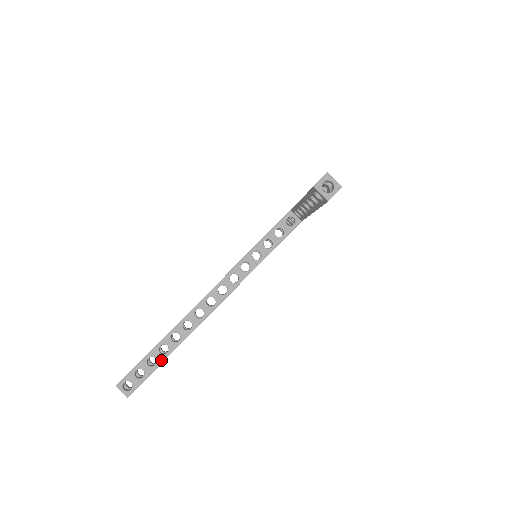
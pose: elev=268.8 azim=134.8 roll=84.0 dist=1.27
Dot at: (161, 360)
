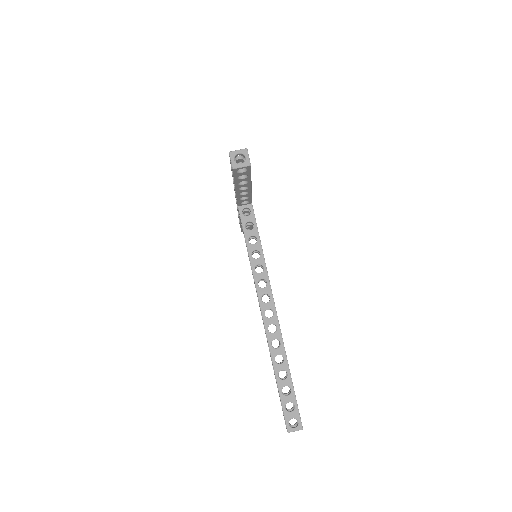
Dot at: (290, 383)
